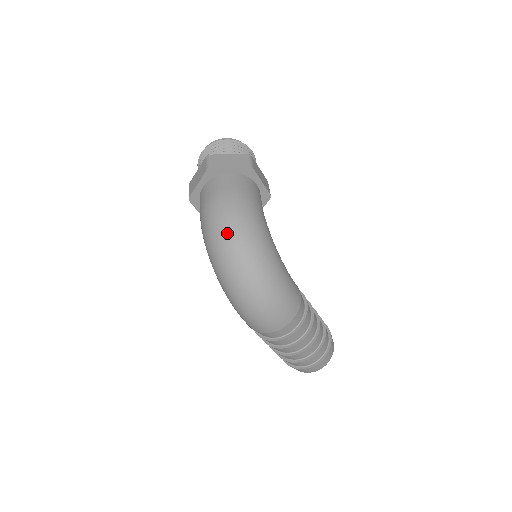
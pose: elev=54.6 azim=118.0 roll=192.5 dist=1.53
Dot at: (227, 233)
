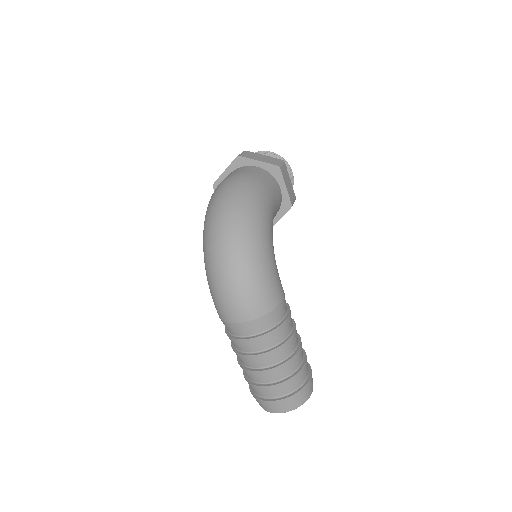
Dot at: (226, 200)
